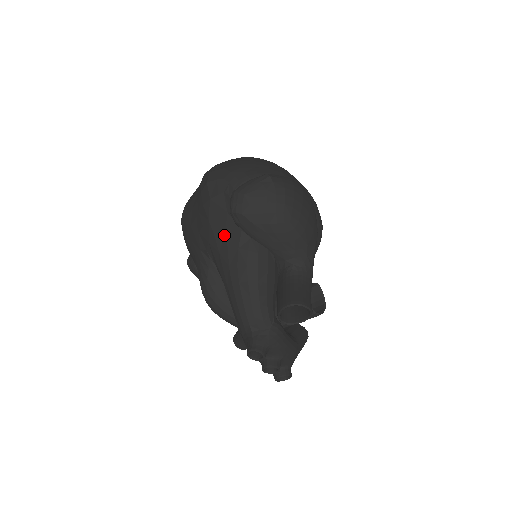
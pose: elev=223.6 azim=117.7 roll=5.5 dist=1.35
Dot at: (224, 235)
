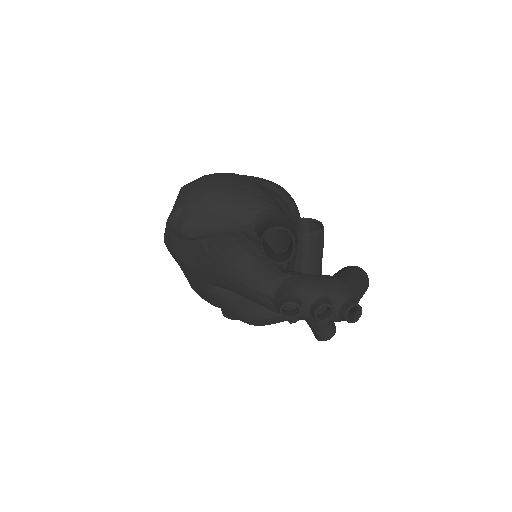
Dot at: (196, 258)
